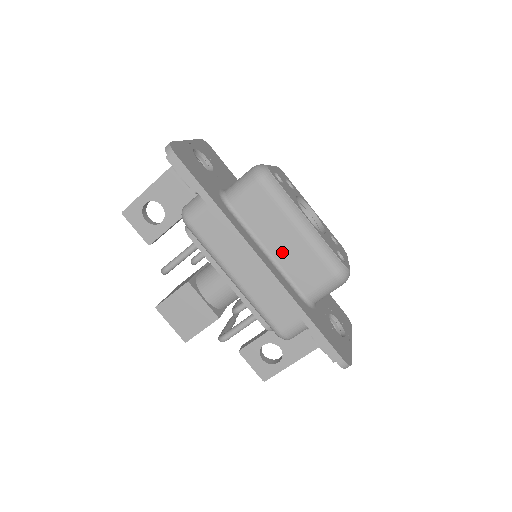
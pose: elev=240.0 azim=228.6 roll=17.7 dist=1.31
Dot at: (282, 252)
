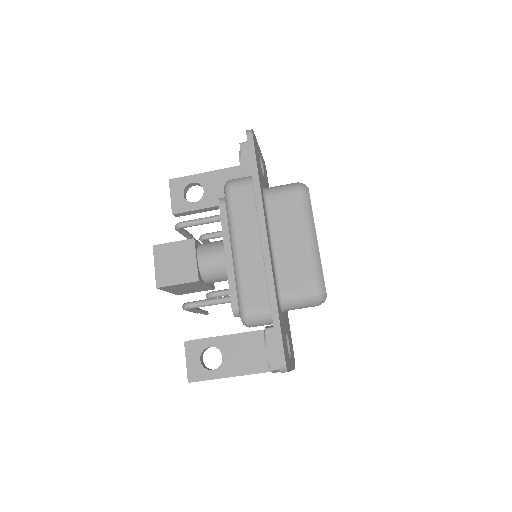
Dot at: (284, 250)
